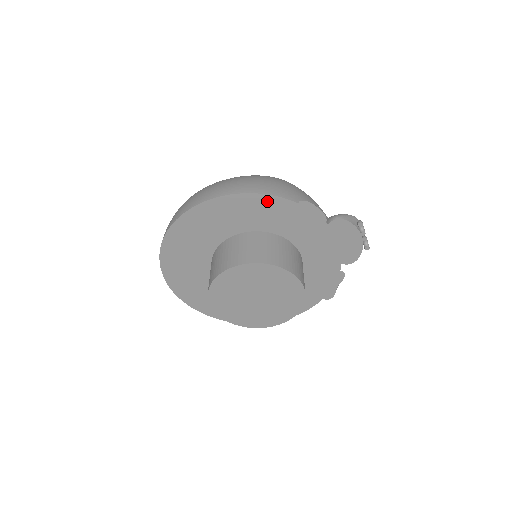
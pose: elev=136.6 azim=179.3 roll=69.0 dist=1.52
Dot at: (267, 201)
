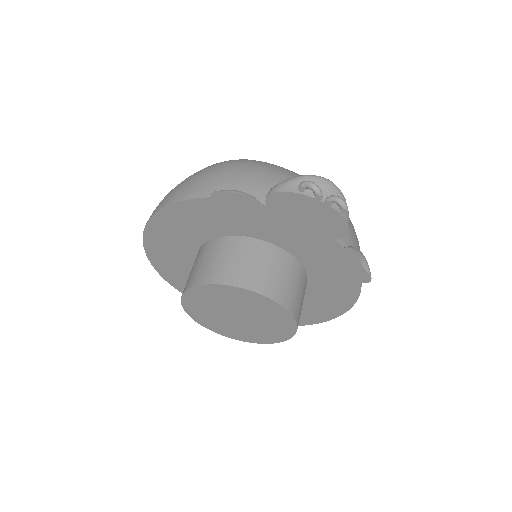
Dot at: (185, 208)
